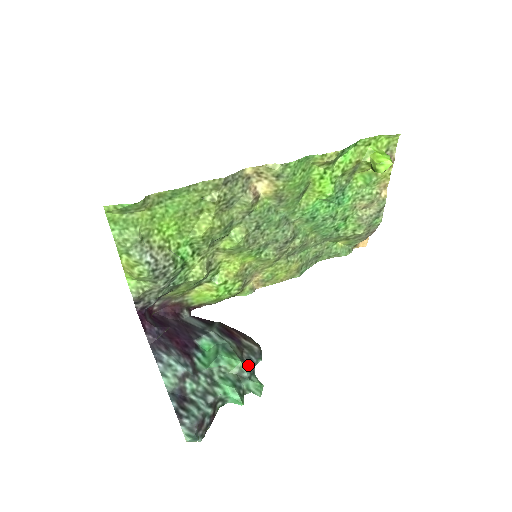
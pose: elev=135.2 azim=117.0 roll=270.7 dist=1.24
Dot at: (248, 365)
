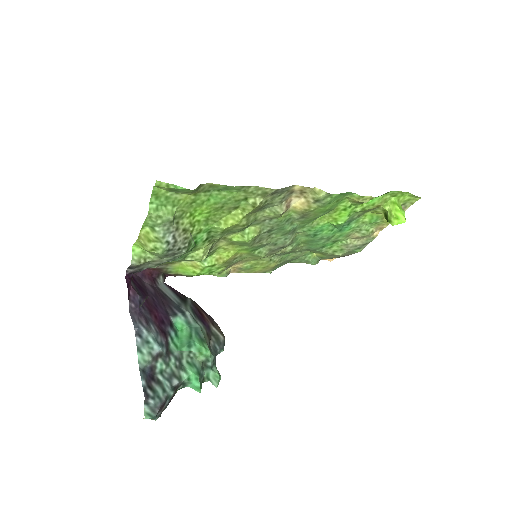
Dot at: (213, 355)
